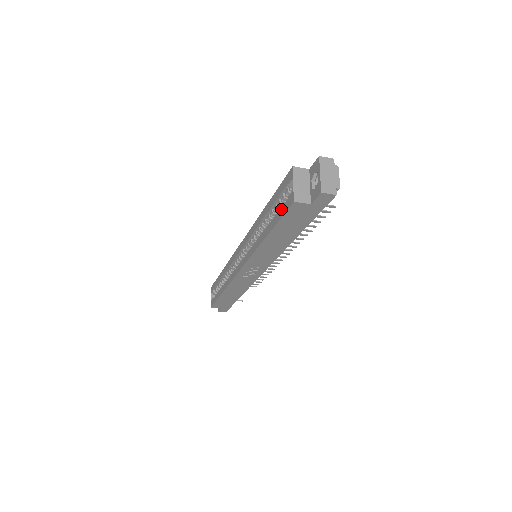
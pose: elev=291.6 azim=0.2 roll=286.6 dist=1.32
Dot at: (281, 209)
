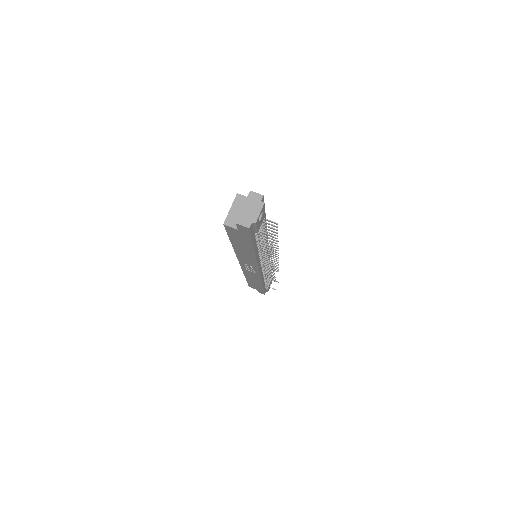
Dot at: occluded
